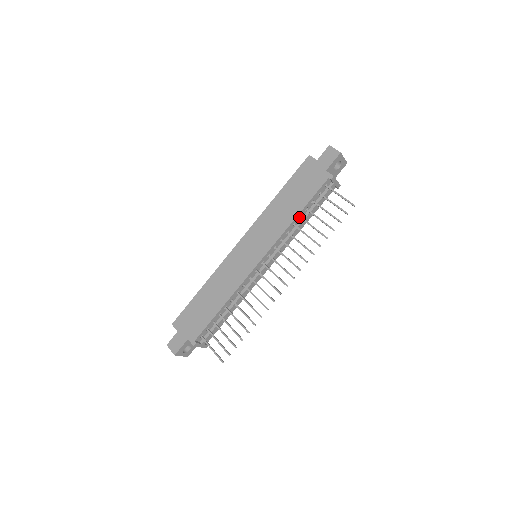
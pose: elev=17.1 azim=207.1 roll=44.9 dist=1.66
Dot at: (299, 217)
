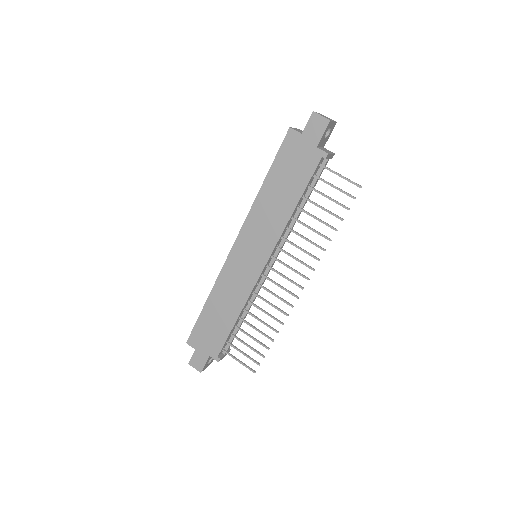
Dot at: (296, 208)
